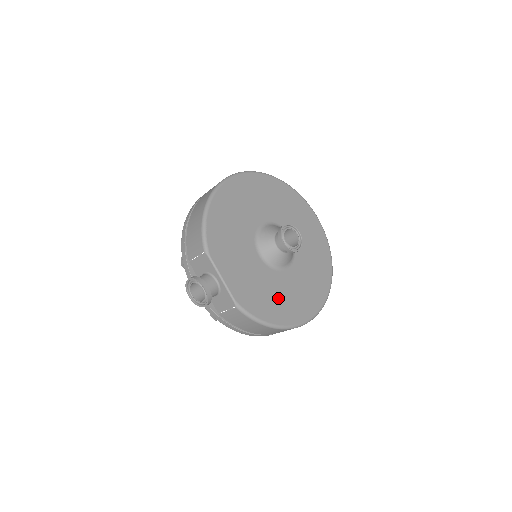
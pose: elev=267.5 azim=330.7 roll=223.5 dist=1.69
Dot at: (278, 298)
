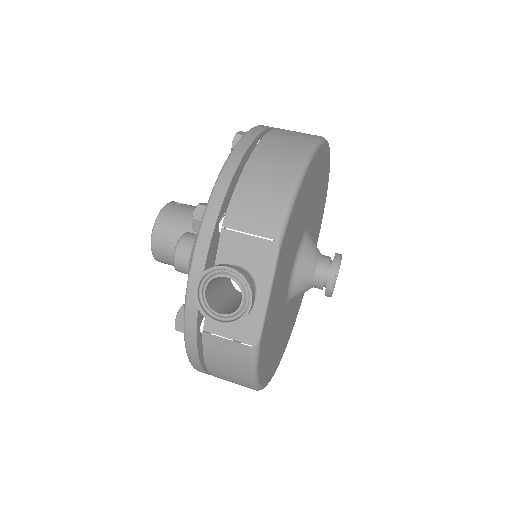
Dot at: (274, 343)
